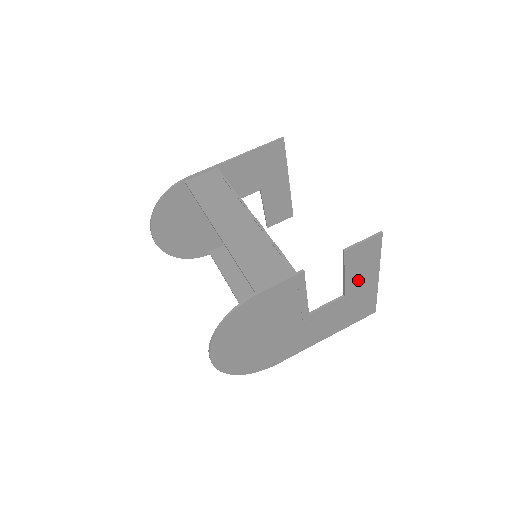
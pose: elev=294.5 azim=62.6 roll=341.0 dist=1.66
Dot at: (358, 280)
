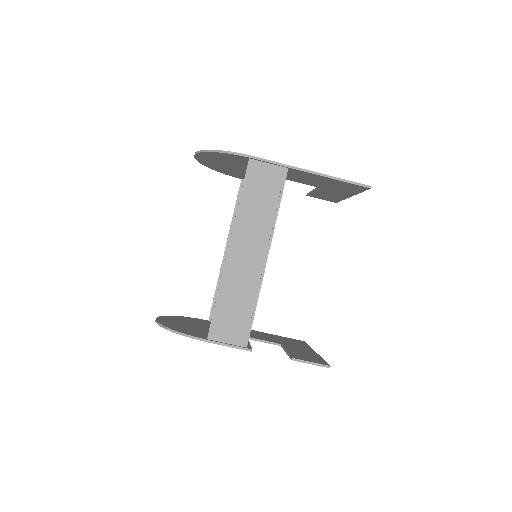
Dot at: occluded
